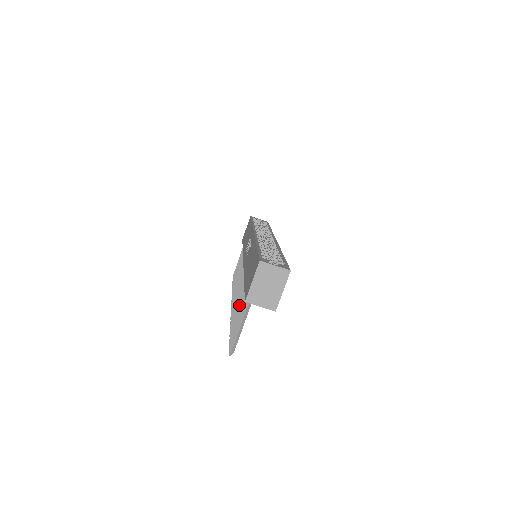
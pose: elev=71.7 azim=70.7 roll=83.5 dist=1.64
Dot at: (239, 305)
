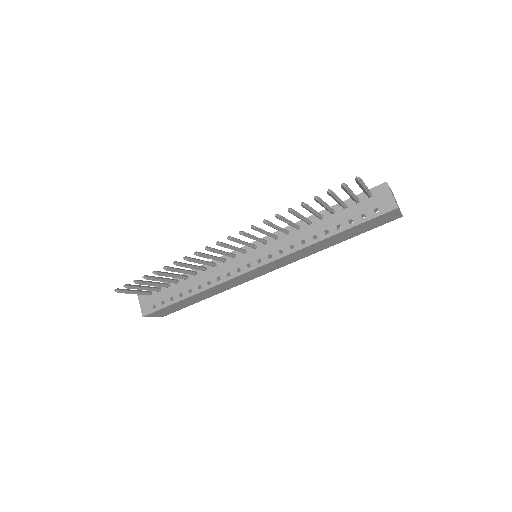
Dot at: occluded
